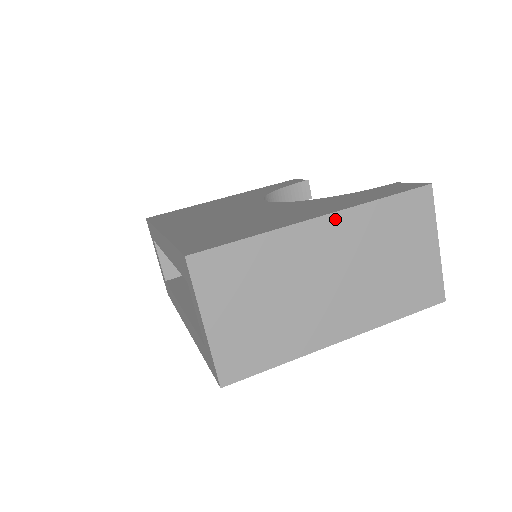
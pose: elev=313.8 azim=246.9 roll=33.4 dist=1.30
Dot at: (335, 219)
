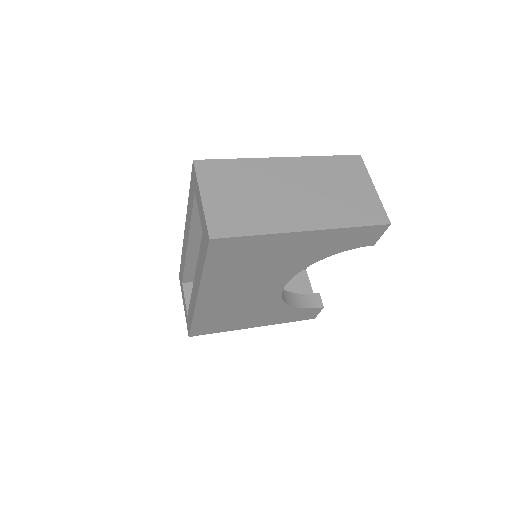
Dot at: (293, 160)
